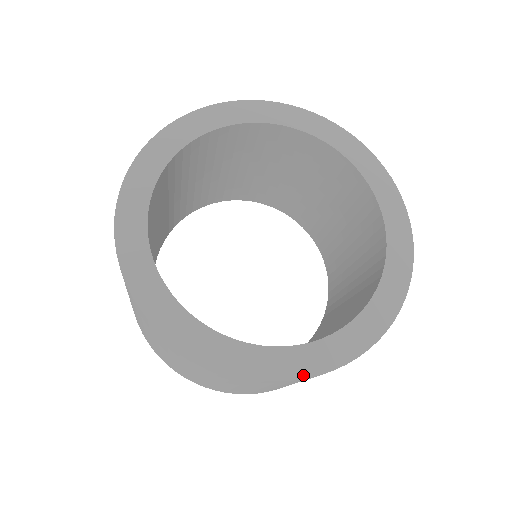
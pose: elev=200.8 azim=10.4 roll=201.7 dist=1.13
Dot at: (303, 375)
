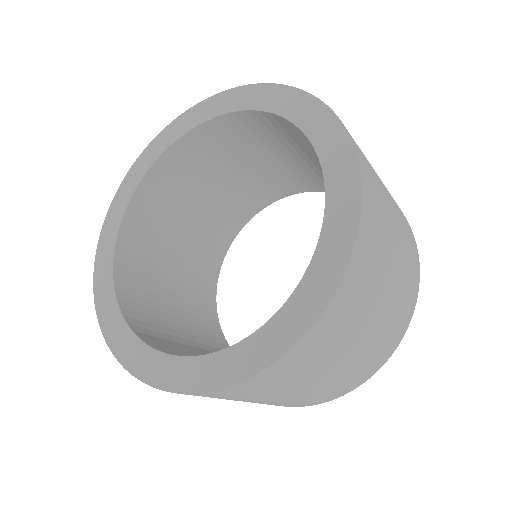
Dot at: (338, 276)
